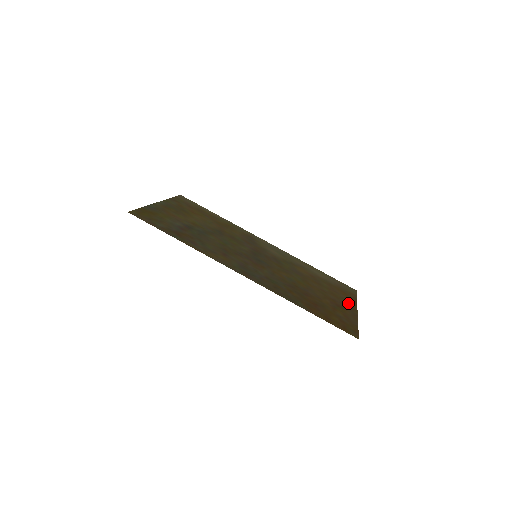
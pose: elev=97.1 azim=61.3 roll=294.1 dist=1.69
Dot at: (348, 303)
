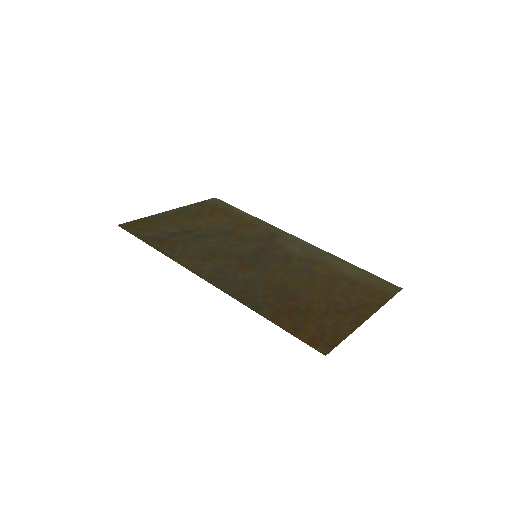
Dot at: (362, 307)
